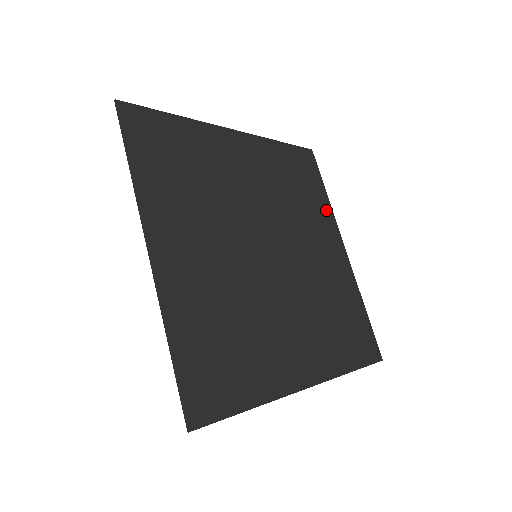
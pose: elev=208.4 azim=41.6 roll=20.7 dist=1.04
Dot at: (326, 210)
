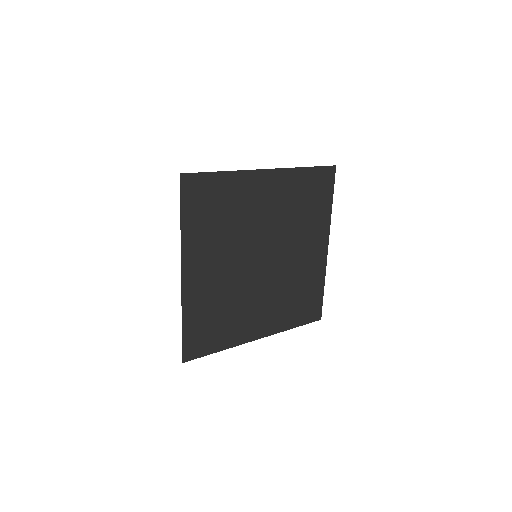
Dot at: (325, 219)
